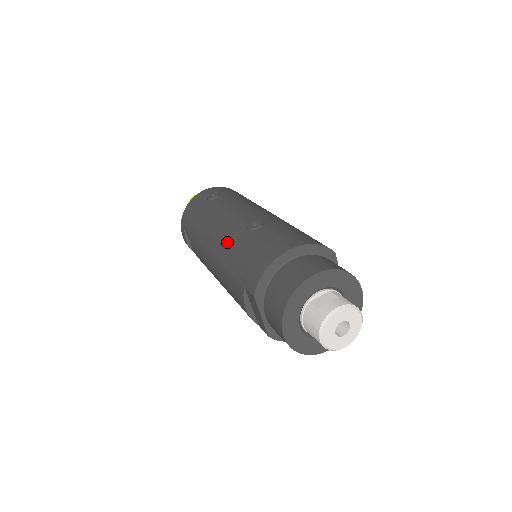
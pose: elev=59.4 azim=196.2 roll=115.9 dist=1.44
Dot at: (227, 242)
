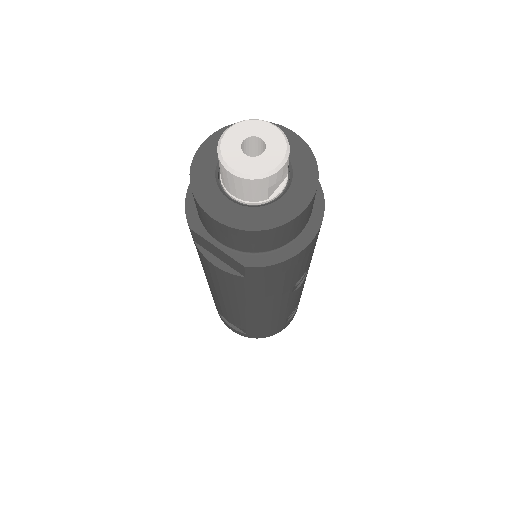
Dot at: occluded
